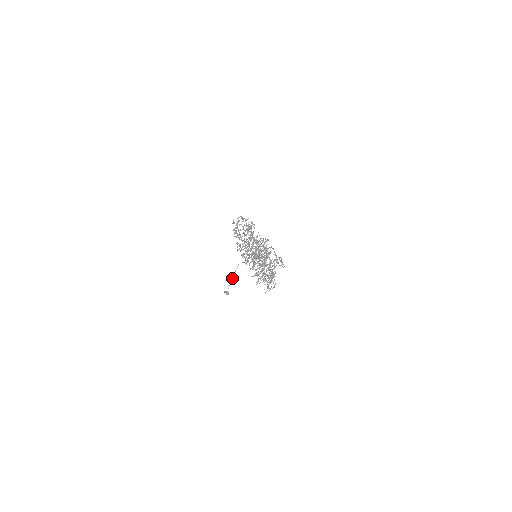
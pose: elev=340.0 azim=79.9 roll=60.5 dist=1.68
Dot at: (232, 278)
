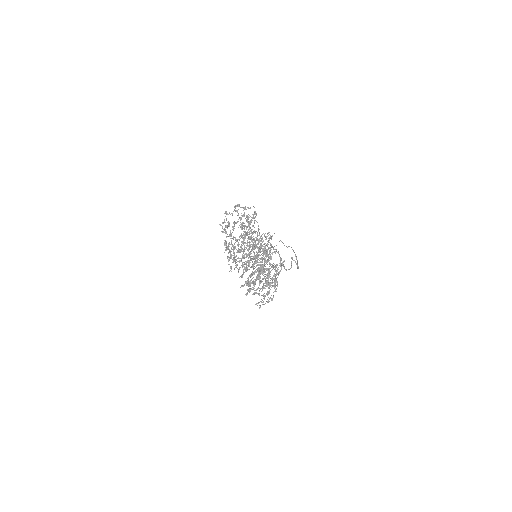
Dot at: (254, 268)
